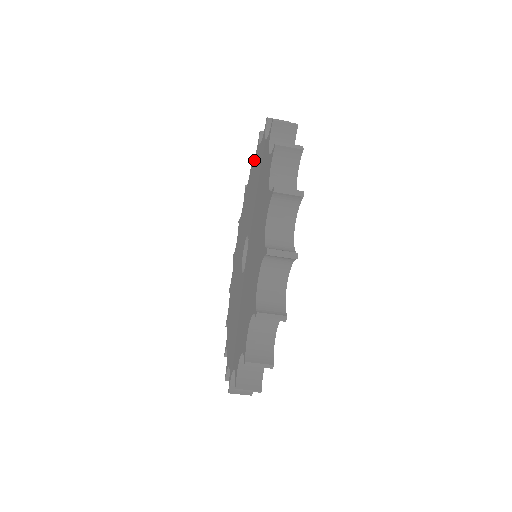
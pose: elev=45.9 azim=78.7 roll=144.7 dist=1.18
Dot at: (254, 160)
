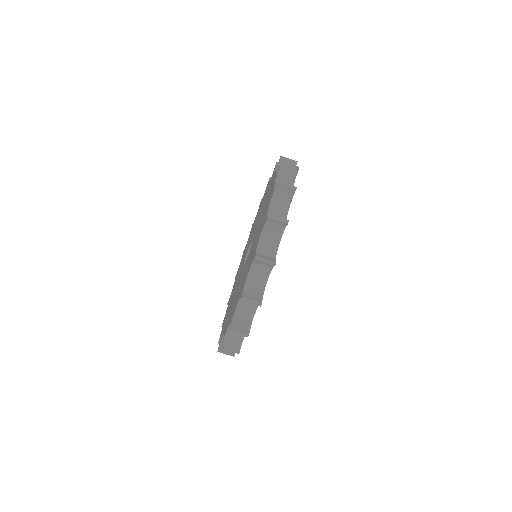
Dot at: (273, 175)
